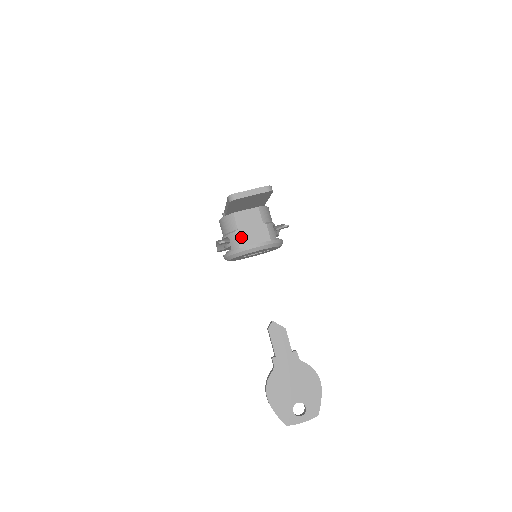
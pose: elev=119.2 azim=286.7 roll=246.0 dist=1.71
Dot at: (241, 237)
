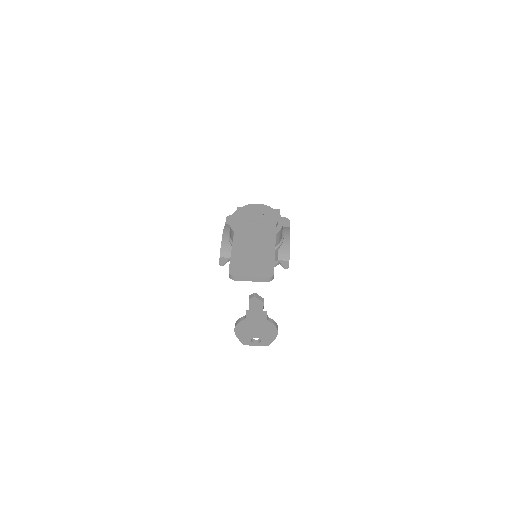
Dot at: occluded
